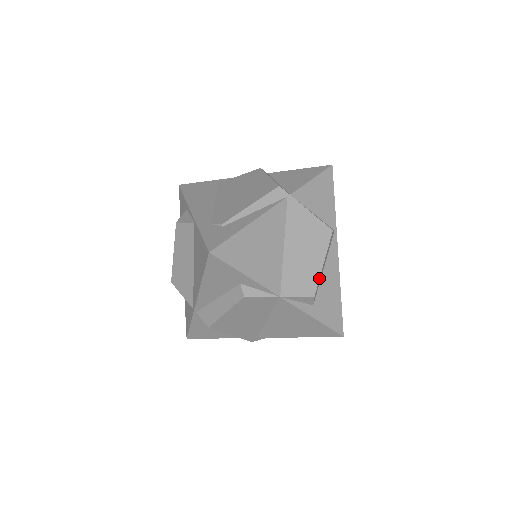
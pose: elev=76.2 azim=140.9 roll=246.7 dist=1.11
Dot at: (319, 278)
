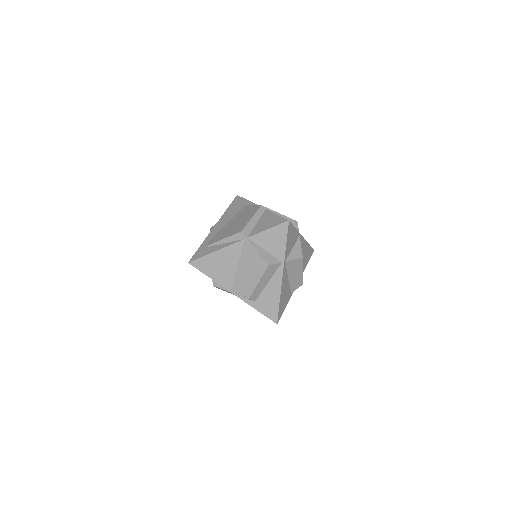
Dot at: (254, 290)
